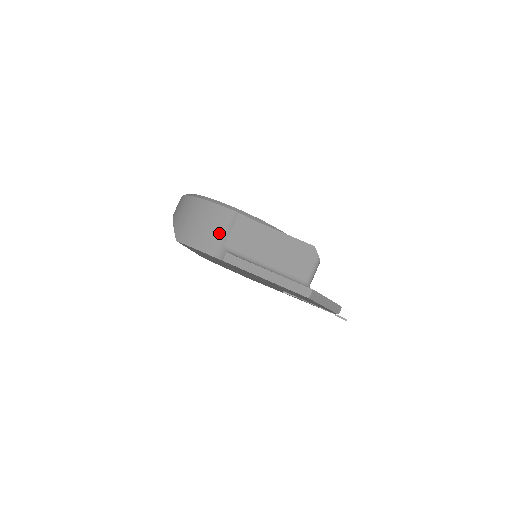
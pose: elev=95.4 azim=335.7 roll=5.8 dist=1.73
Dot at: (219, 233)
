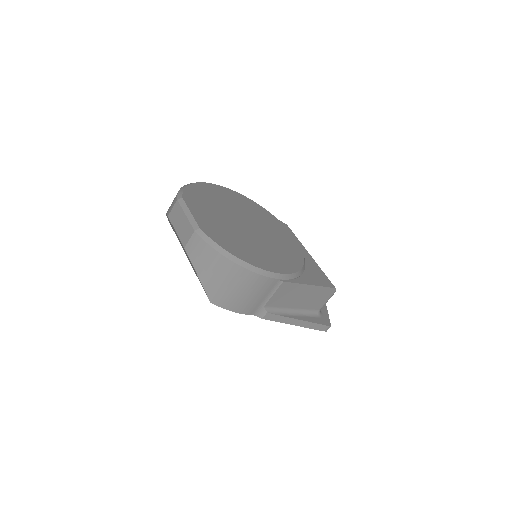
Dot at: (261, 298)
